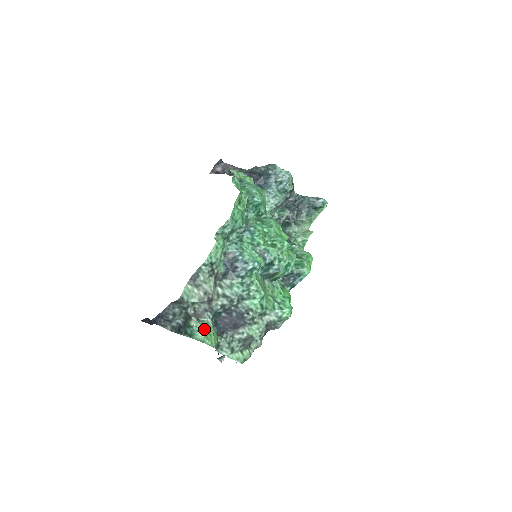
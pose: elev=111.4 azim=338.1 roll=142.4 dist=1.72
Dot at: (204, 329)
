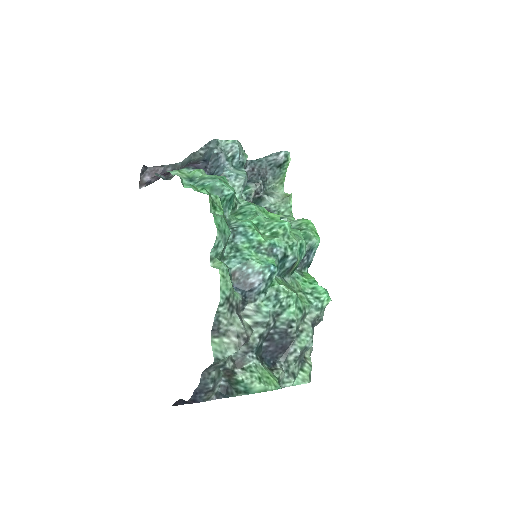
Dot at: (257, 376)
